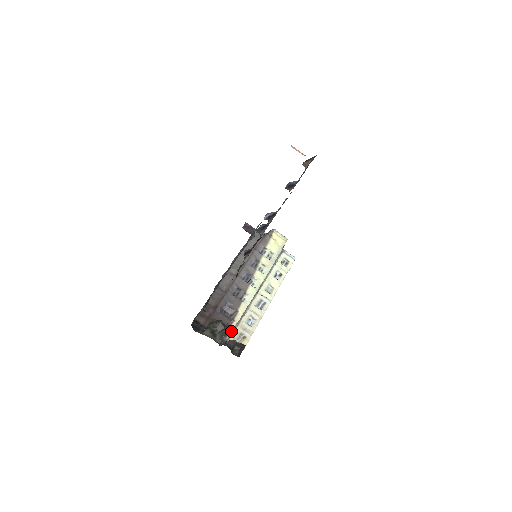
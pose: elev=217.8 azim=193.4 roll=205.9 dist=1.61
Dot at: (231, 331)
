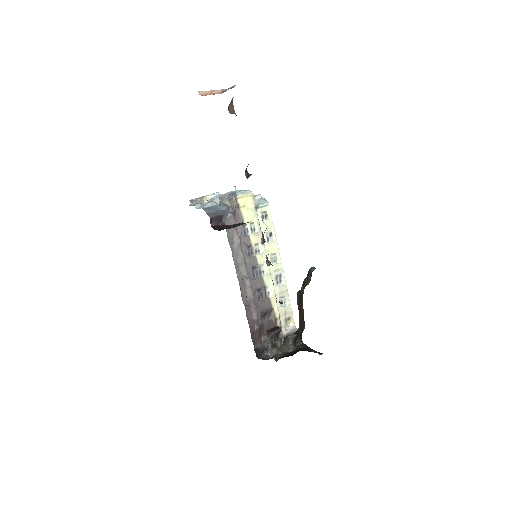
Dot at: (279, 326)
